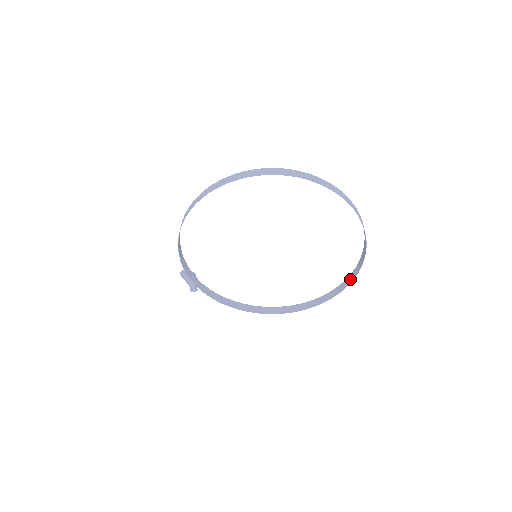
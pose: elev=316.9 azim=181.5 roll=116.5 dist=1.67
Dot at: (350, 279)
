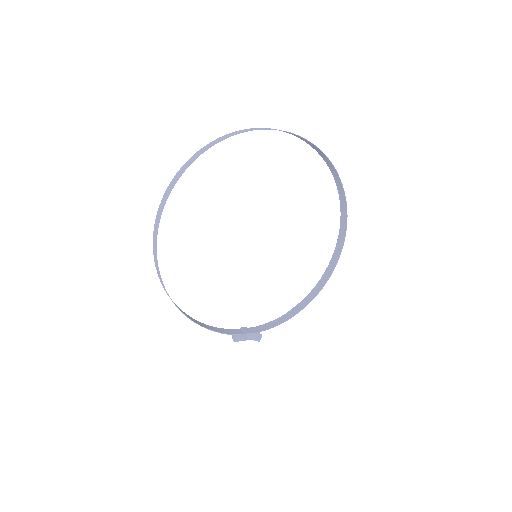
Dot at: (335, 176)
